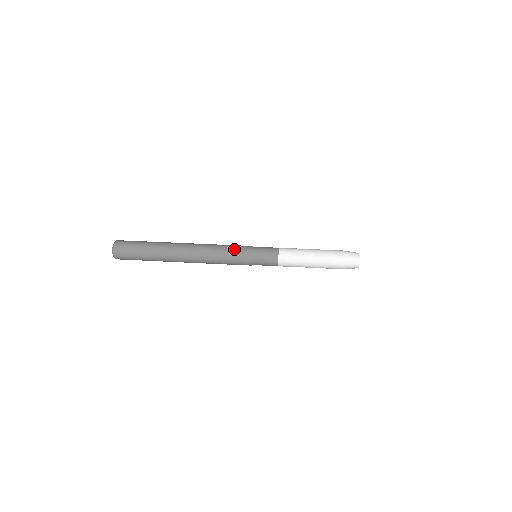
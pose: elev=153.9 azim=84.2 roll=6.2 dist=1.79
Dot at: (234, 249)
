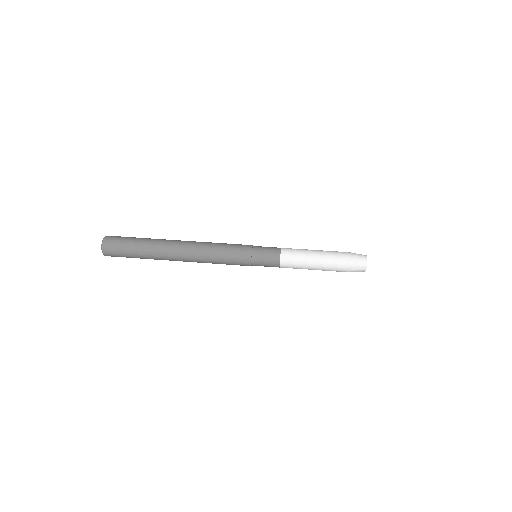
Dot at: (233, 245)
